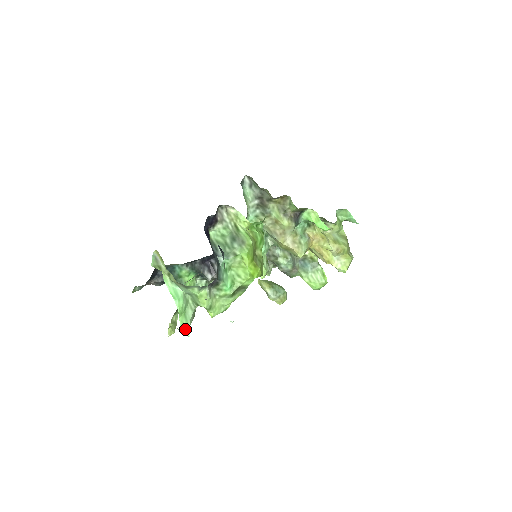
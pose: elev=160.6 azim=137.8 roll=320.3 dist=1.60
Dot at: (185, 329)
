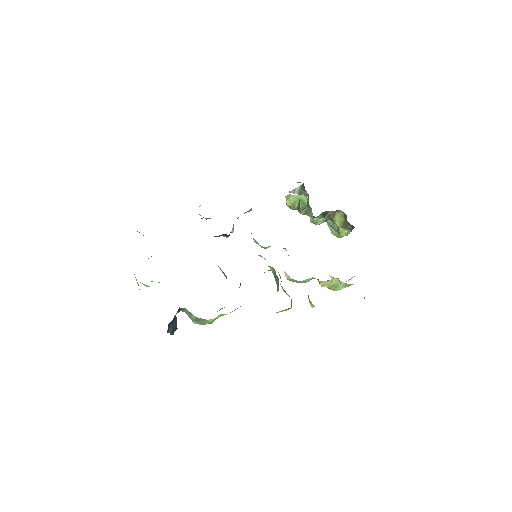
Dot at: occluded
